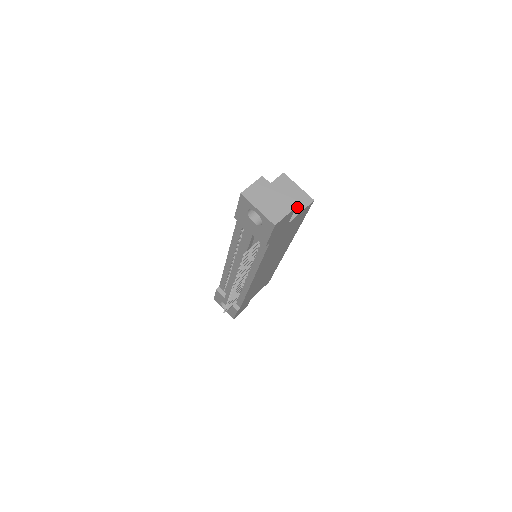
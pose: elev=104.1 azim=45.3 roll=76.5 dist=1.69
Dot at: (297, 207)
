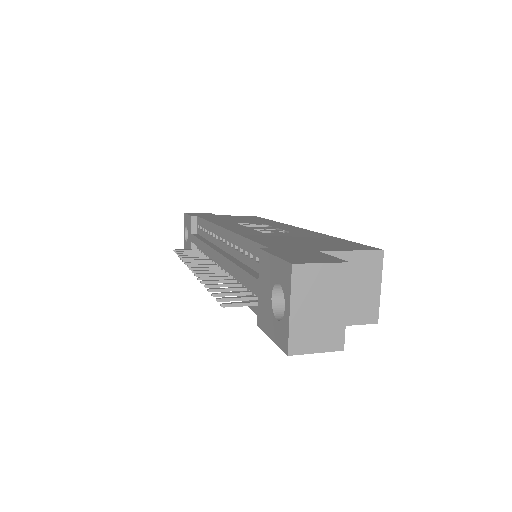
Dot at: (349, 315)
